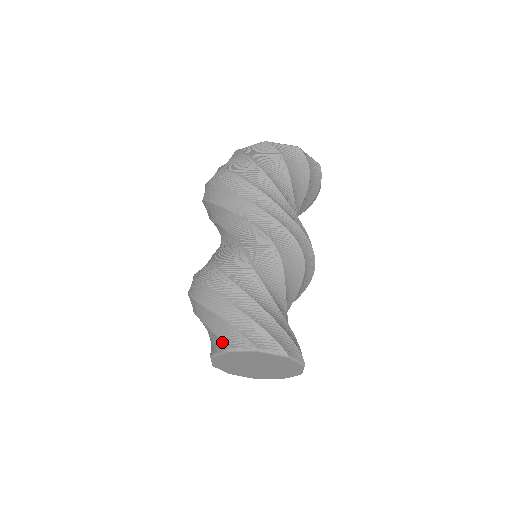
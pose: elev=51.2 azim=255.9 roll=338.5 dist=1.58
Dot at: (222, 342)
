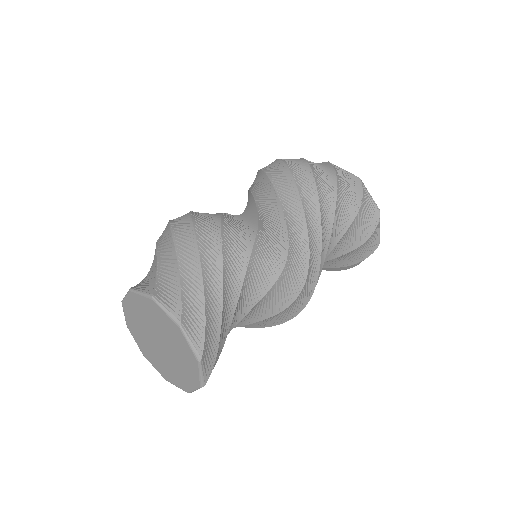
Dot at: (156, 286)
